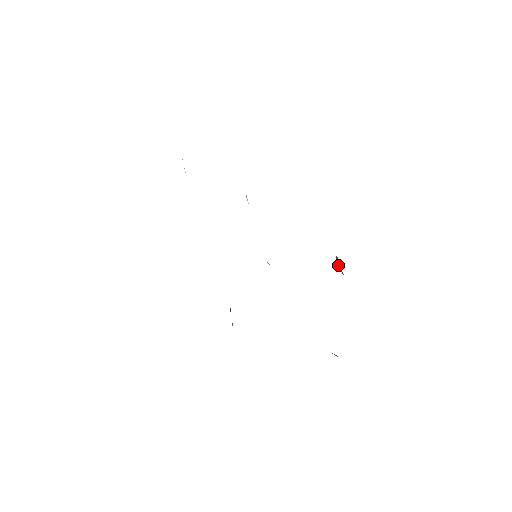
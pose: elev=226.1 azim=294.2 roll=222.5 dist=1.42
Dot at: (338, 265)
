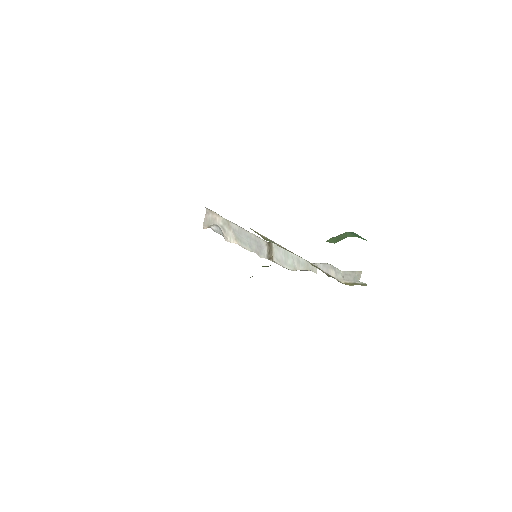
Dot at: occluded
